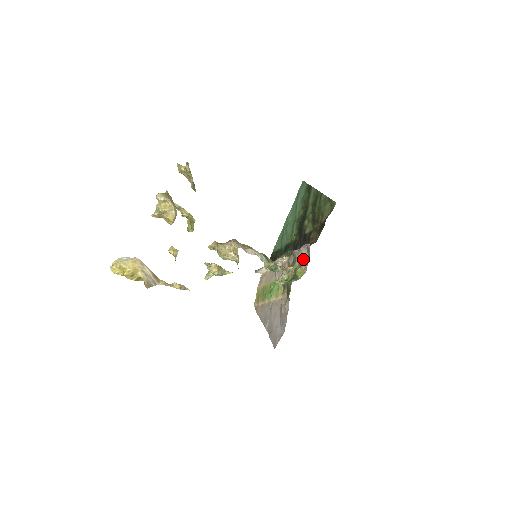
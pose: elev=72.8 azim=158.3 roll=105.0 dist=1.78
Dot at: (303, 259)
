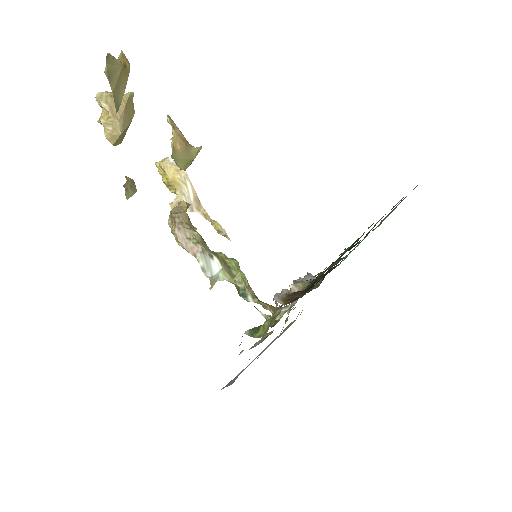
Dot at: occluded
